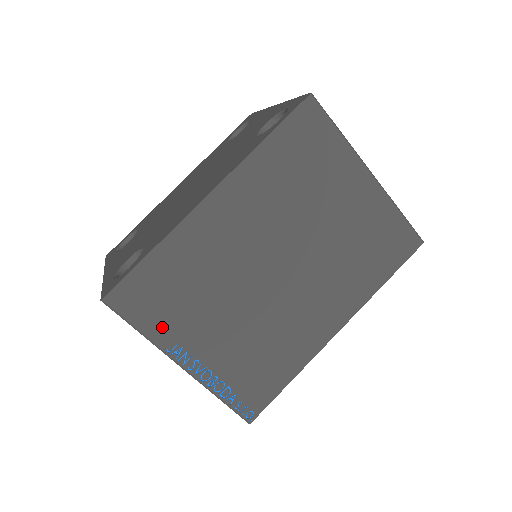
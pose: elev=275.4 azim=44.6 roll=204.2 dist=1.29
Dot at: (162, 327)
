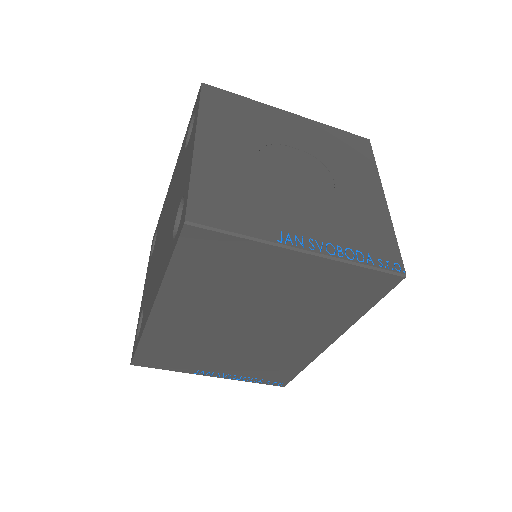
Dot at: (181, 366)
